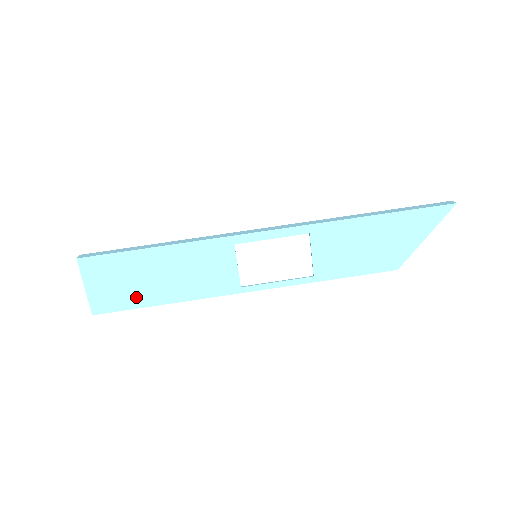
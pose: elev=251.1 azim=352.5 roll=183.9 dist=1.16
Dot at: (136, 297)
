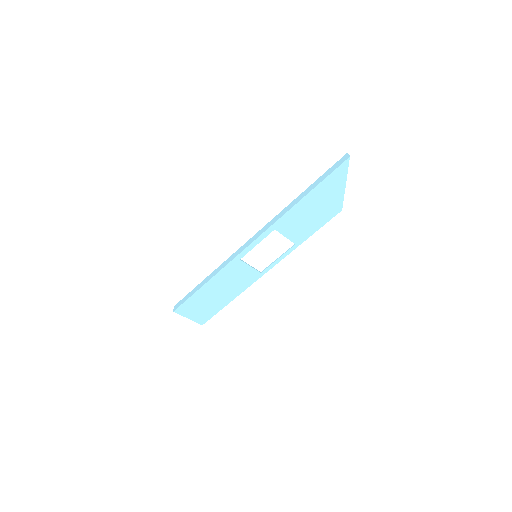
Dot at: (214, 308)
